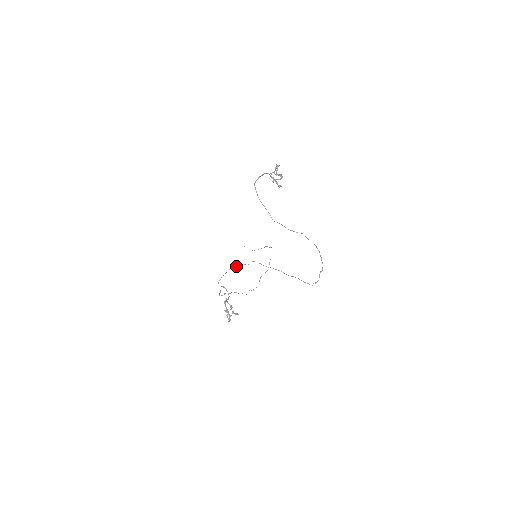
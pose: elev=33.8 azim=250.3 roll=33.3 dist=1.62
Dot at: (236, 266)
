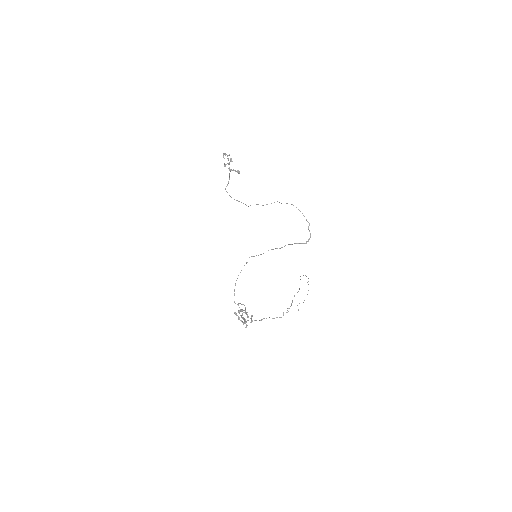
Dot at: occluded
